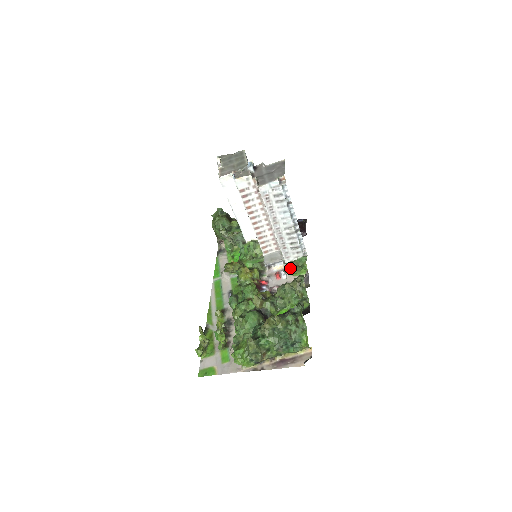
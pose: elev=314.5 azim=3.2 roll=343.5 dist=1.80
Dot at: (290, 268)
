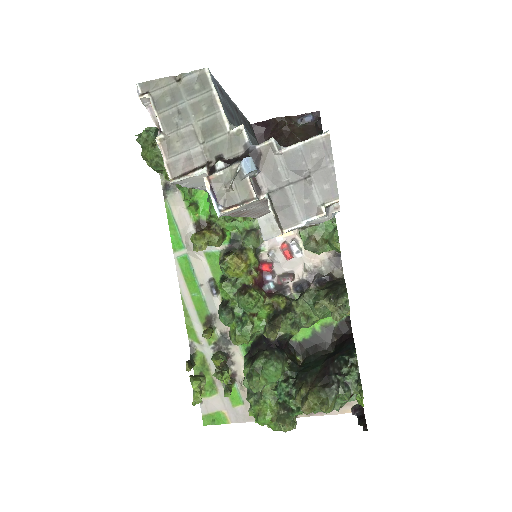
Dot at: (310, 249)
